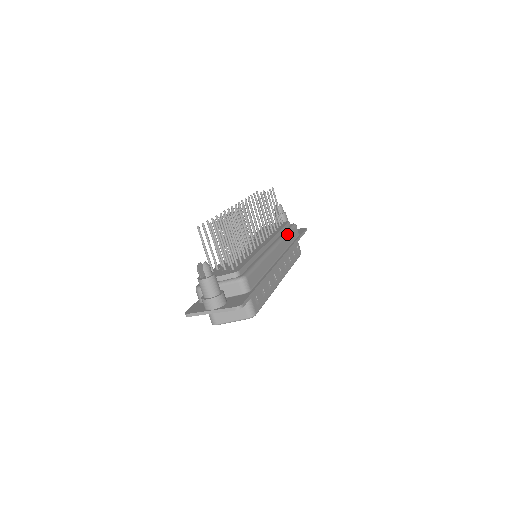
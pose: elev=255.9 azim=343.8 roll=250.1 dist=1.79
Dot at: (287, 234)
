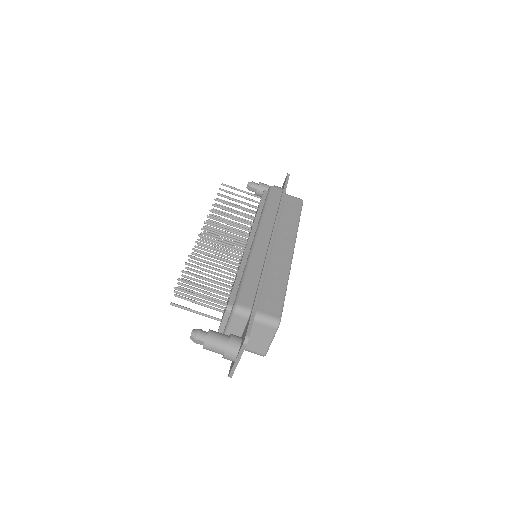
Dot at: (265, 208)
